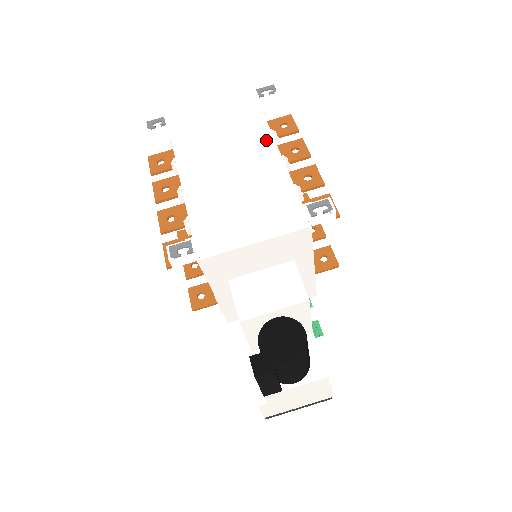
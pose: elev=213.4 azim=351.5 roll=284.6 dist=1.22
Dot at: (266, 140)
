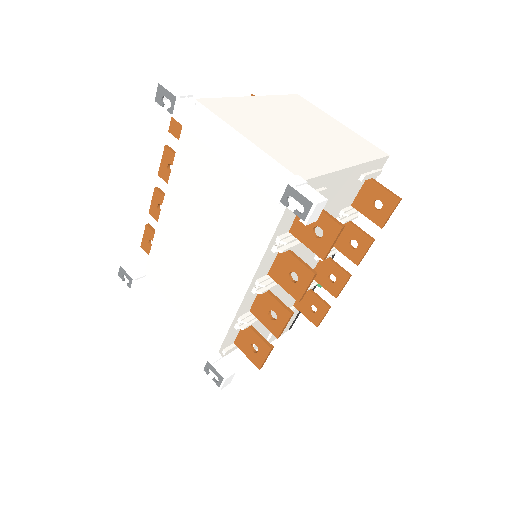
Dot at: (252, 255)
